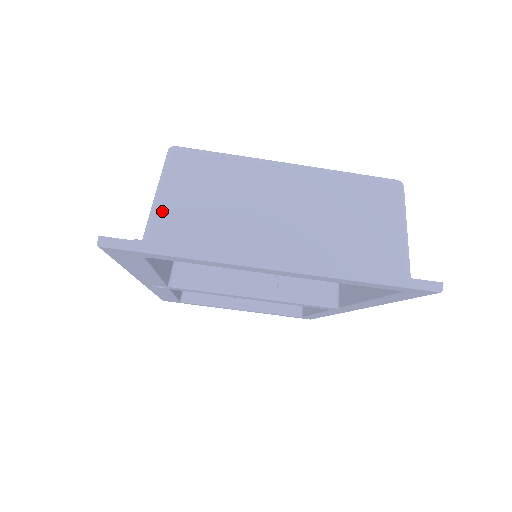
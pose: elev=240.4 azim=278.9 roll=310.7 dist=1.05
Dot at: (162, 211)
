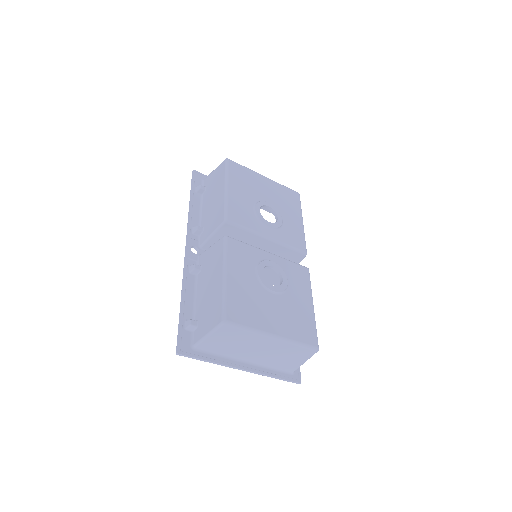
Dot at: (207, 341)
